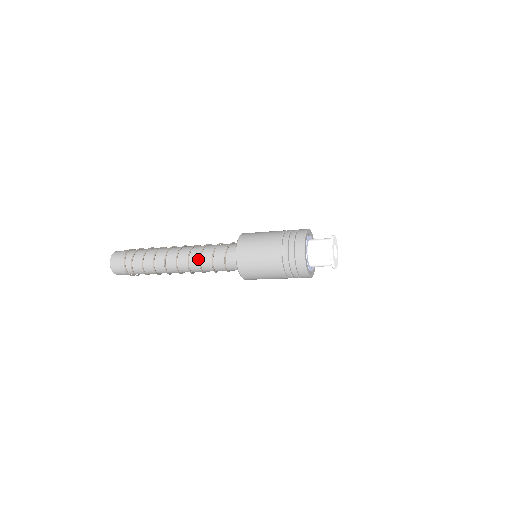
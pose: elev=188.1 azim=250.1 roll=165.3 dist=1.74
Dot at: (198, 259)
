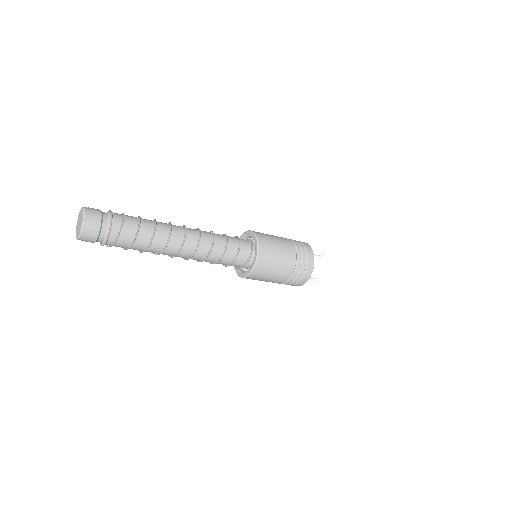
Dot at: (210, 239)
